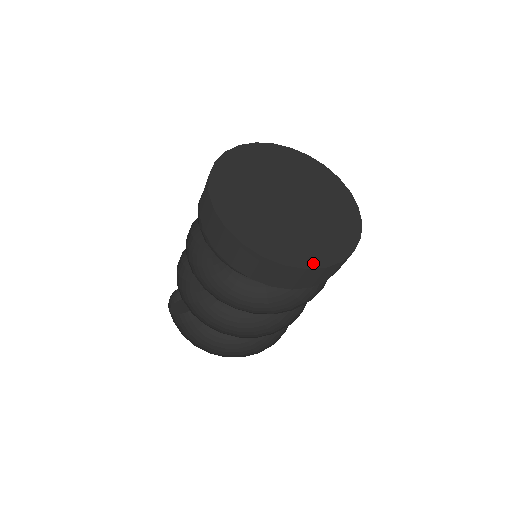
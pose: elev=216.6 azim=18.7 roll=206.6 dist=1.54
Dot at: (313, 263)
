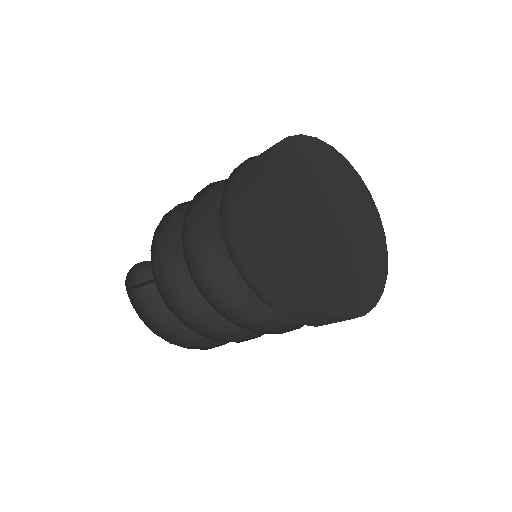
Dot at: (354, 311)
